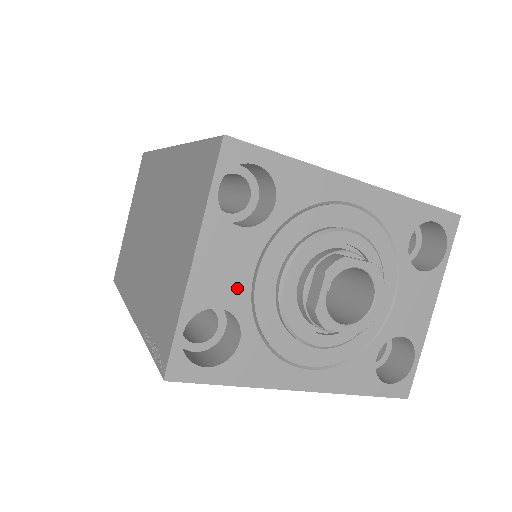
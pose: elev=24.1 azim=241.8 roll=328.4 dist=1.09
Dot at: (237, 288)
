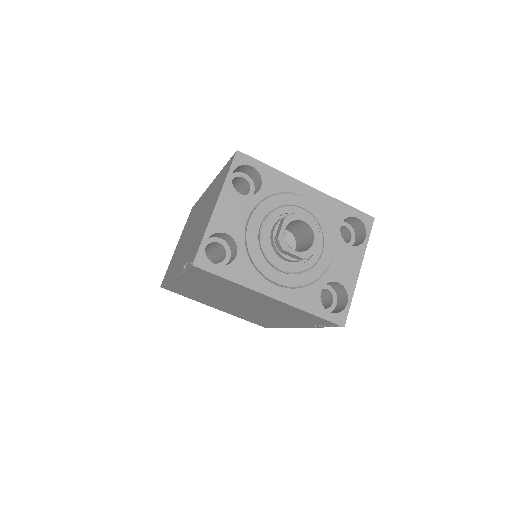
Dot at: (237, 226)
